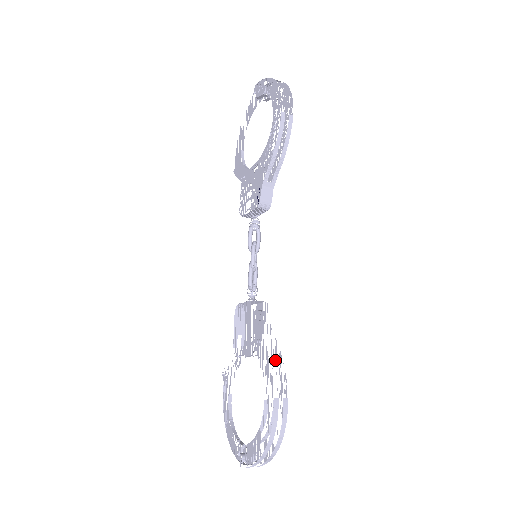
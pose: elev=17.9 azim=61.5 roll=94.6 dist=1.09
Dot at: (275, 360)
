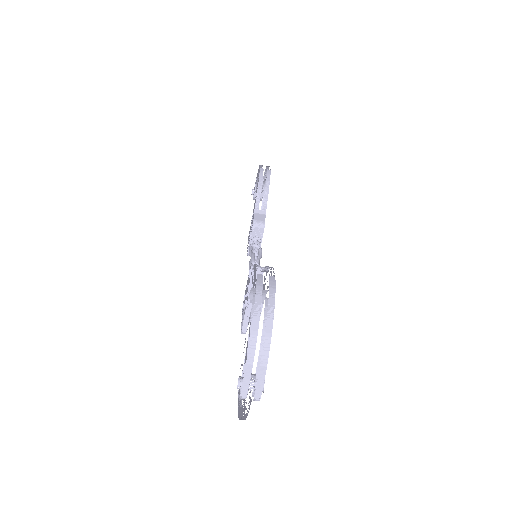
Dot at: occluded
